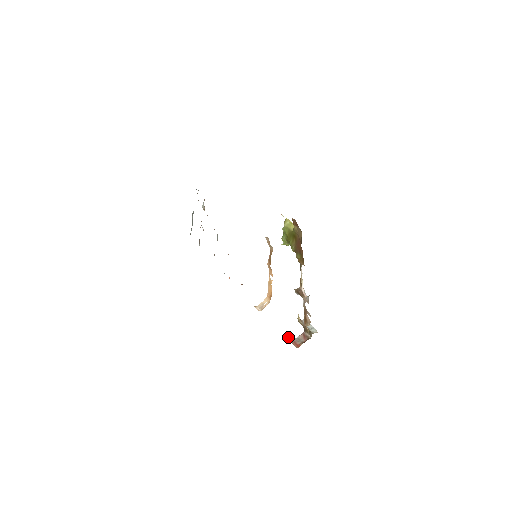
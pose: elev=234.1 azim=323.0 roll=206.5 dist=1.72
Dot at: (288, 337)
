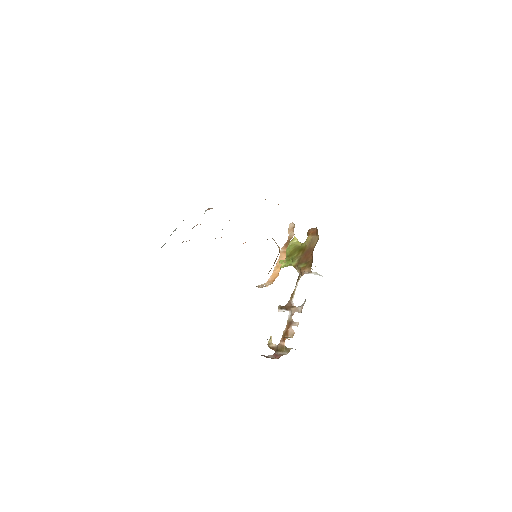
Dot at: occluded
